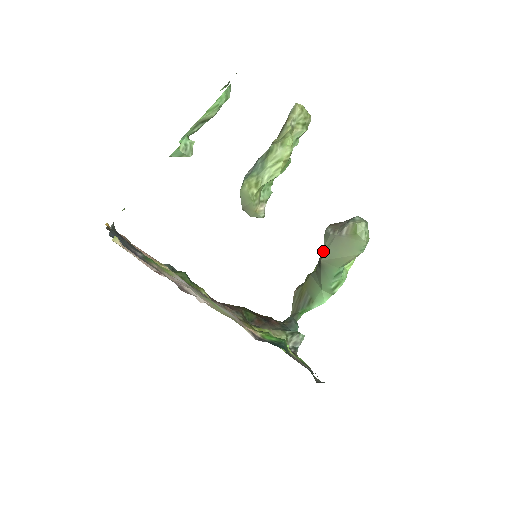
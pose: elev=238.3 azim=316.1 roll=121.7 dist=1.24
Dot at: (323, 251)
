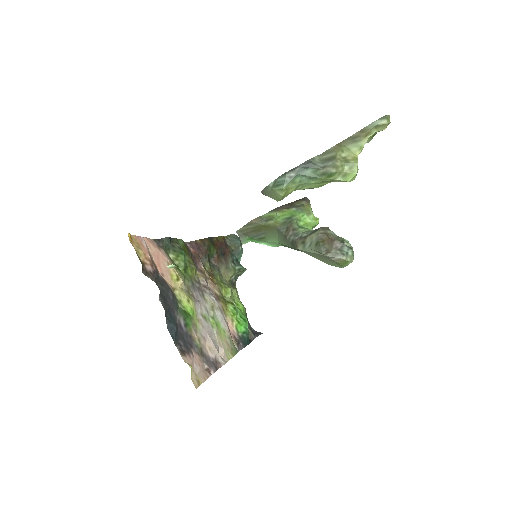
Dot at: (306, 248)
